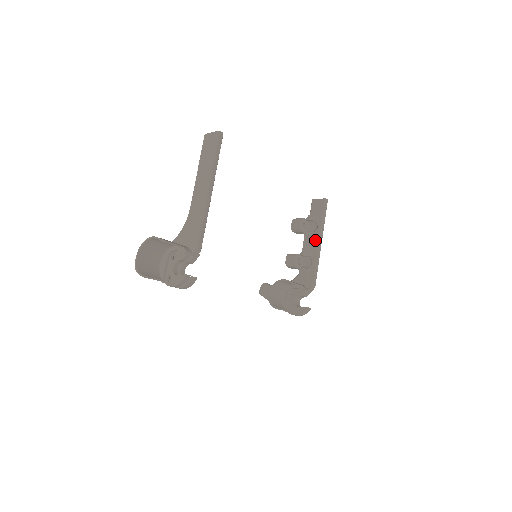
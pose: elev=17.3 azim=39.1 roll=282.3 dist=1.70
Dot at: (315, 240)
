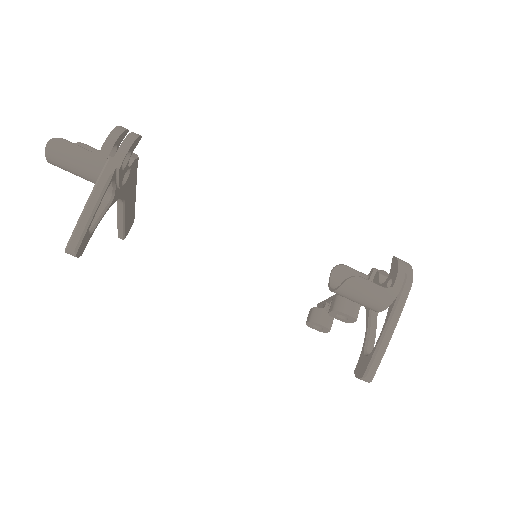
Dot at: occluded
